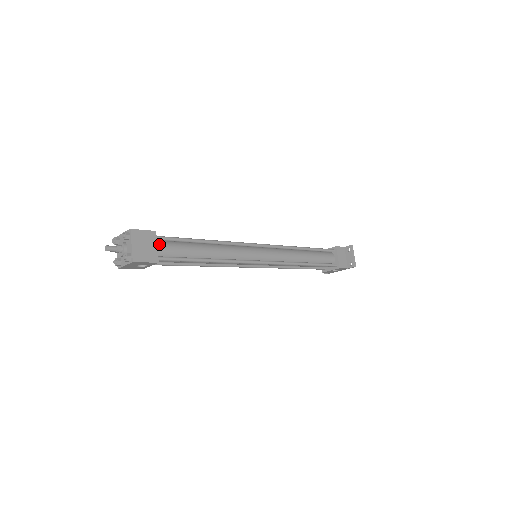
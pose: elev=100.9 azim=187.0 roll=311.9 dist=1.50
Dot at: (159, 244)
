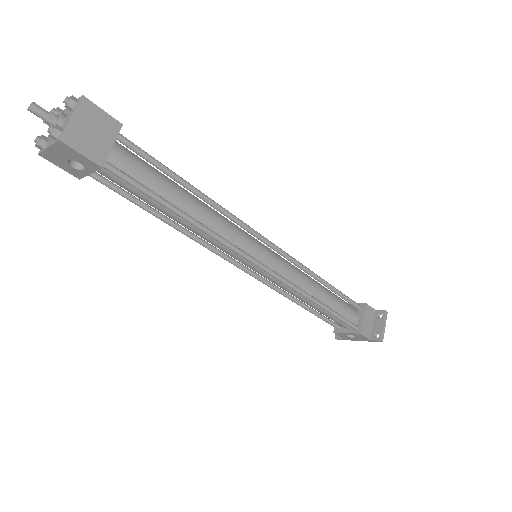
Dot at: (119, 148)
